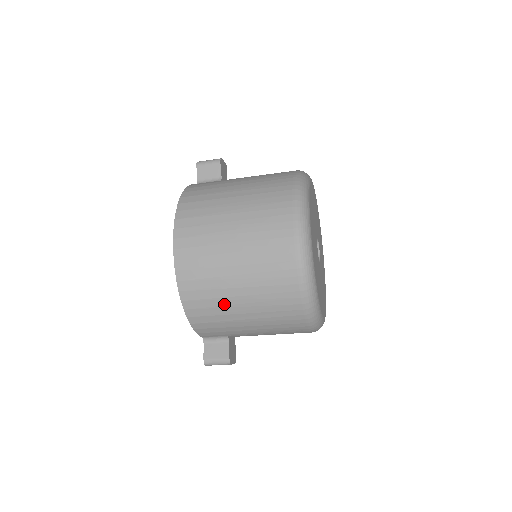
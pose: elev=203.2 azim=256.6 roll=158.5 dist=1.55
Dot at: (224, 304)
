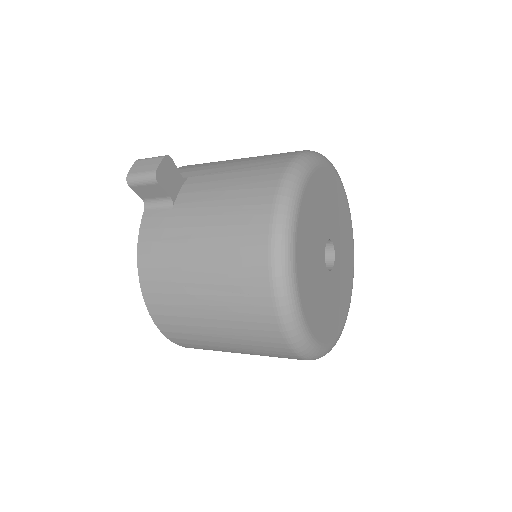
Dot at: occluded
